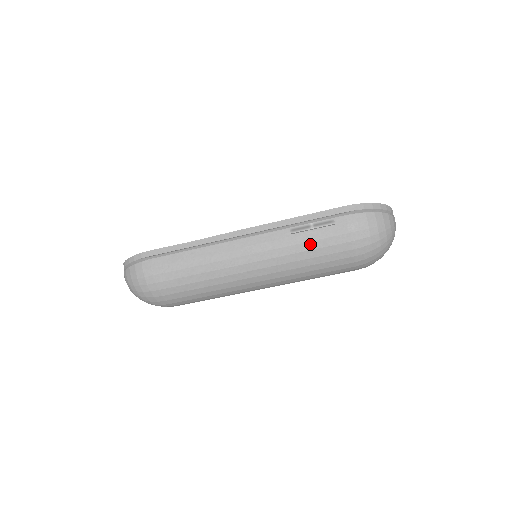
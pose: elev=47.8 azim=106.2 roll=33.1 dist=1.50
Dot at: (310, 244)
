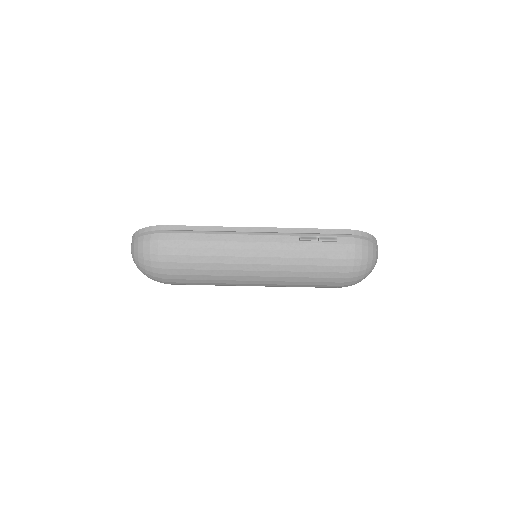
Dot at: (313, 253)
